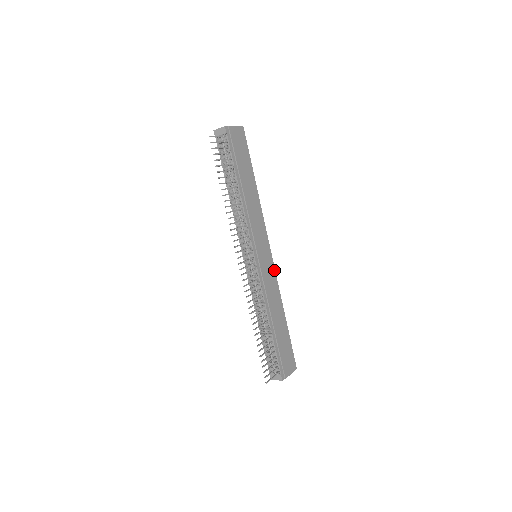
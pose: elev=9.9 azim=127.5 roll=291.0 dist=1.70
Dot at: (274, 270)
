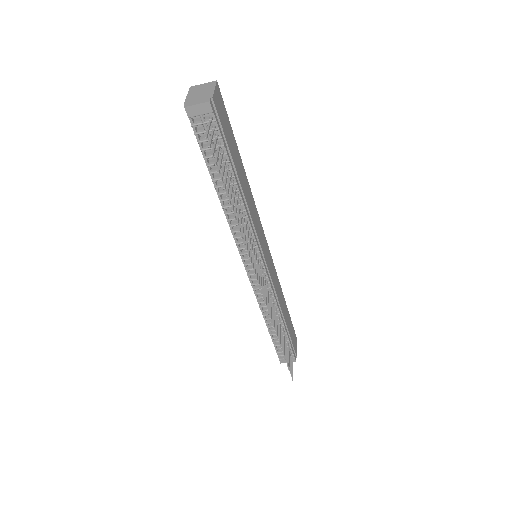
Dot at: (271, 259)
